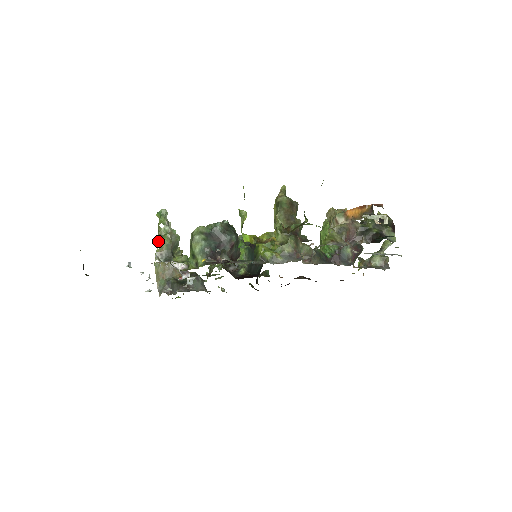
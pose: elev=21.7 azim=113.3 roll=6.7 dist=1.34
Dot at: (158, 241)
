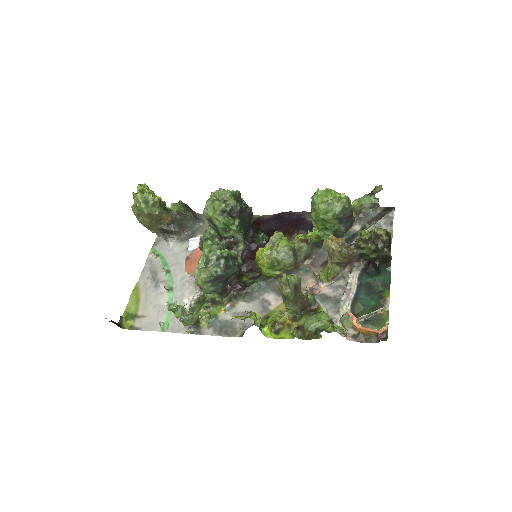
Dot at: occluded
